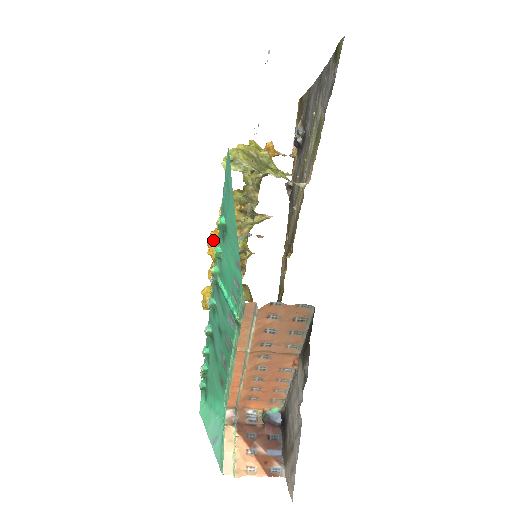
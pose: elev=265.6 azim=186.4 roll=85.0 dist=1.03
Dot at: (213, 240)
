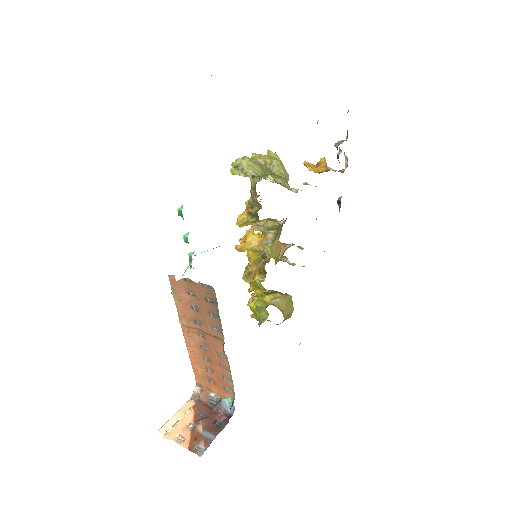
Dot at: (241, 241)
